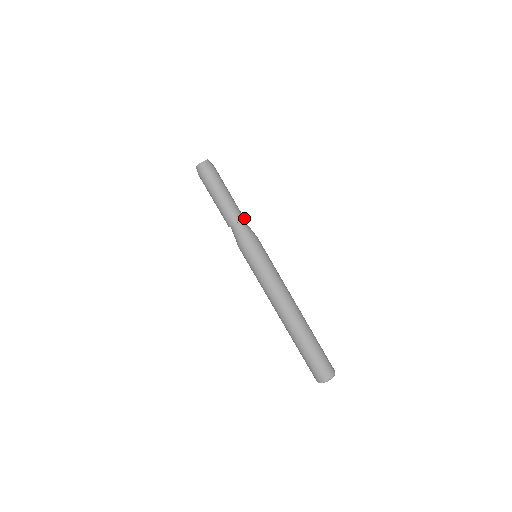
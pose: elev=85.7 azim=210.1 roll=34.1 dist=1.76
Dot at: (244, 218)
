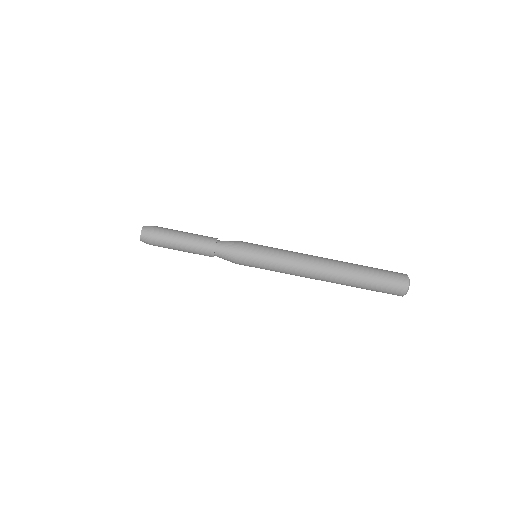
Dot at: occluded
